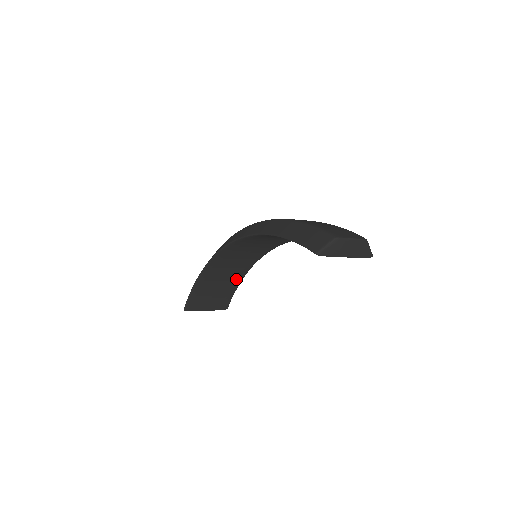
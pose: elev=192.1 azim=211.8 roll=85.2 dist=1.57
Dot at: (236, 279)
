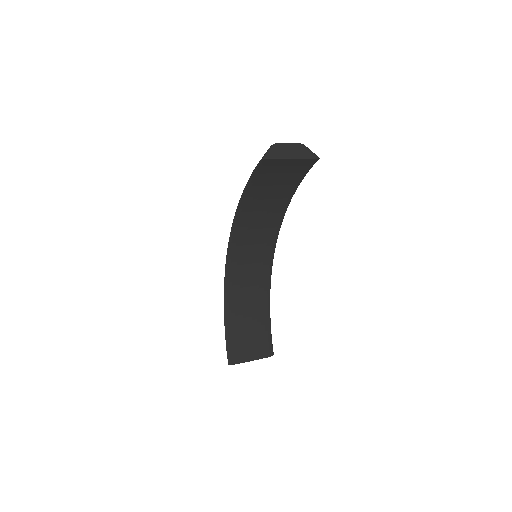
Dot at: (263, 313)
